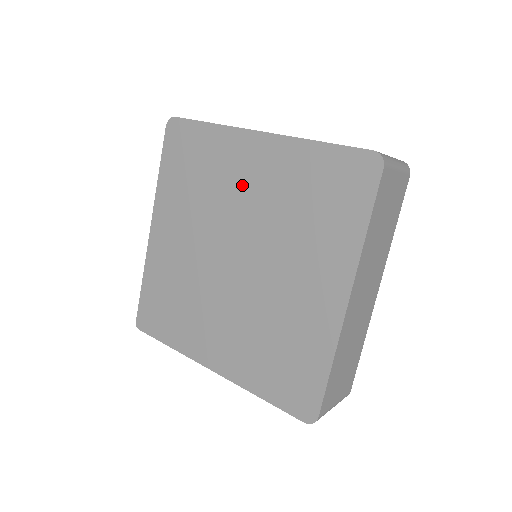
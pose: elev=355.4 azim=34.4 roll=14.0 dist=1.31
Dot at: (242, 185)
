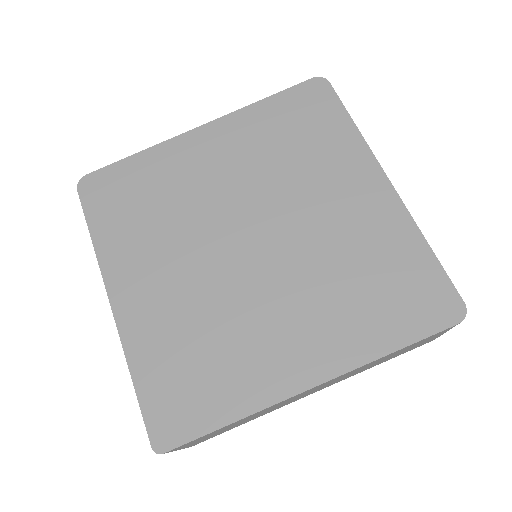
Dot at: (210, 175)
